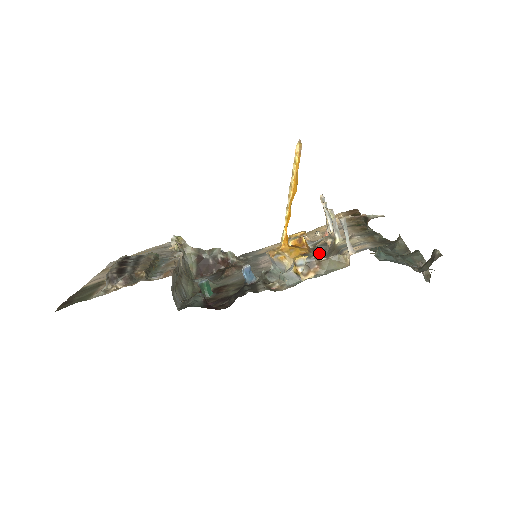
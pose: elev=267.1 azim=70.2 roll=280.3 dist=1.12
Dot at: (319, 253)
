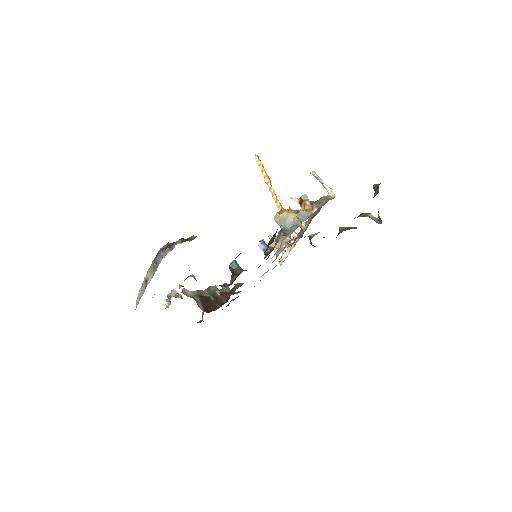
Dot at: occluded
